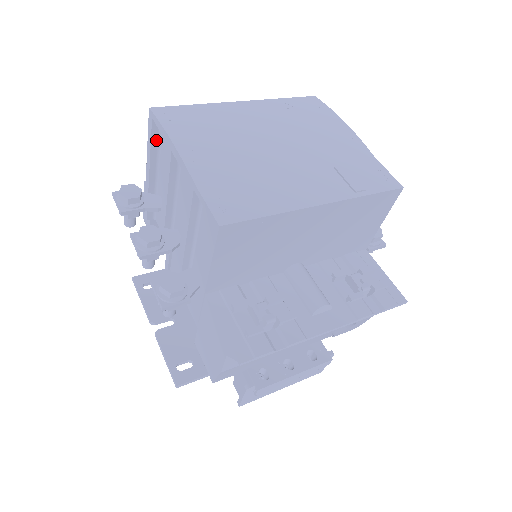
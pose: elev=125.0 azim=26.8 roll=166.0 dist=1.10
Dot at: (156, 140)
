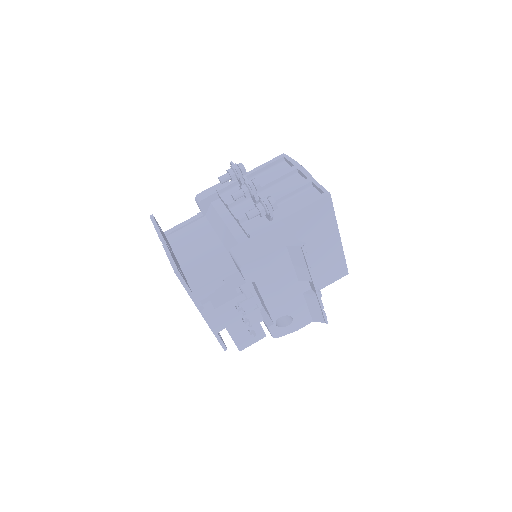
Dot at: (272, 165)
